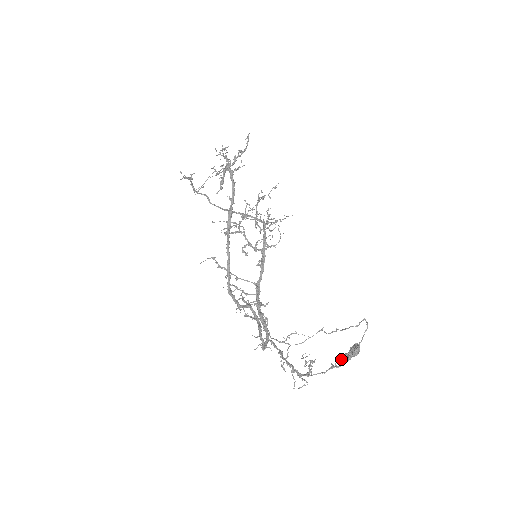
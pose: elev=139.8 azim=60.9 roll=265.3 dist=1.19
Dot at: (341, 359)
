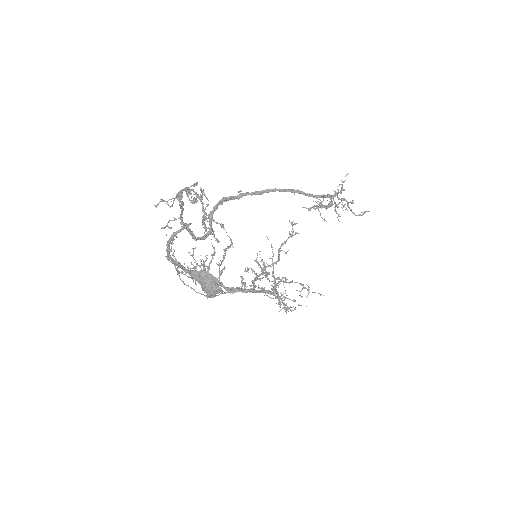
Dot at: occluded
